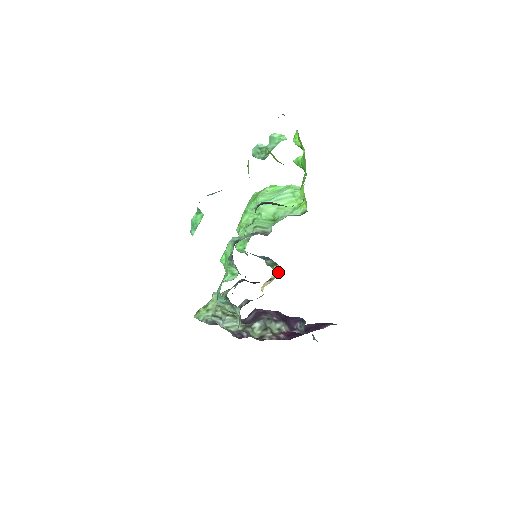
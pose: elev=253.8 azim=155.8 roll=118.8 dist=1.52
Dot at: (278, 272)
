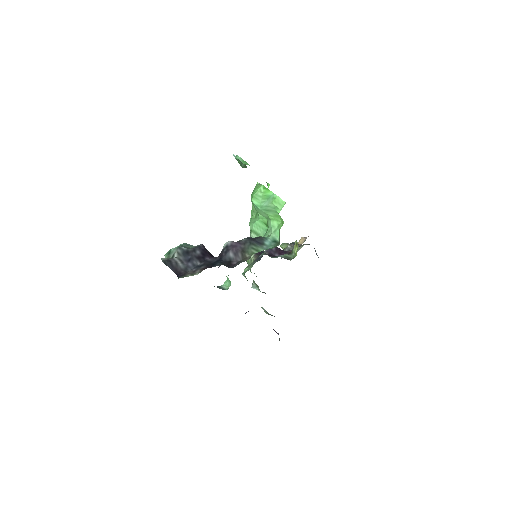
Dot at: (296, 249)
